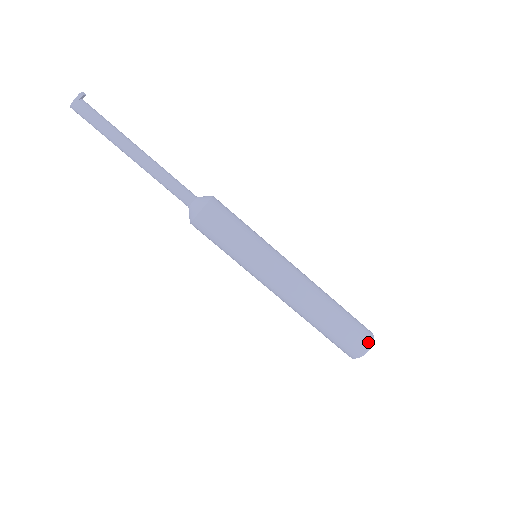
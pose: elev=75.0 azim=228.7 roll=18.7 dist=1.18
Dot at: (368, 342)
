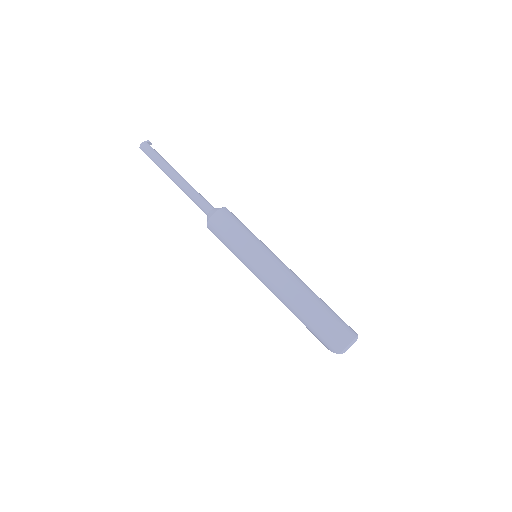
Dot at: (353, 334)
